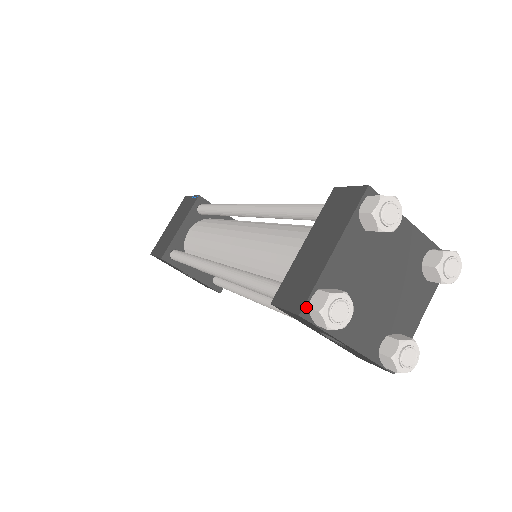
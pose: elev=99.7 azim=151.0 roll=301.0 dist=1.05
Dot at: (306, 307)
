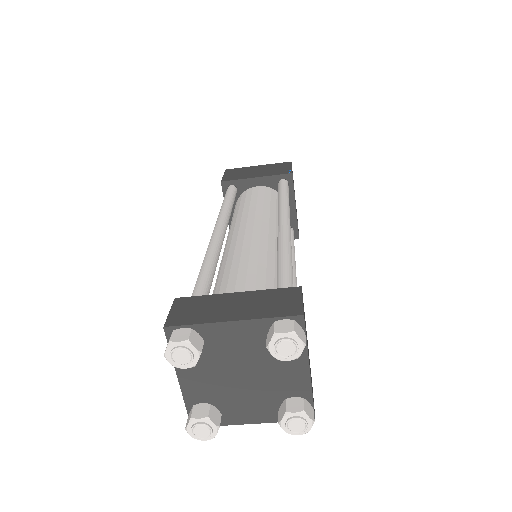
Dot at: (173, 328)
